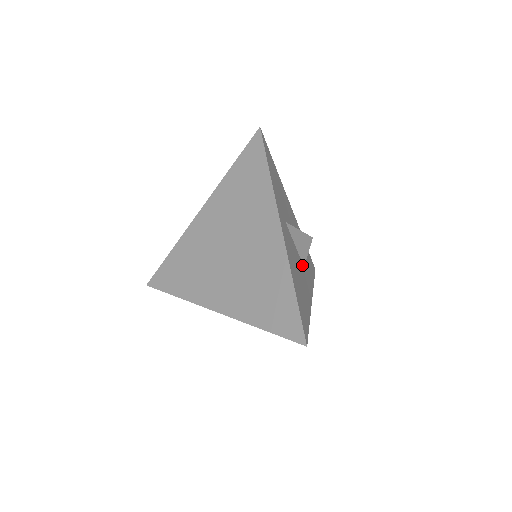
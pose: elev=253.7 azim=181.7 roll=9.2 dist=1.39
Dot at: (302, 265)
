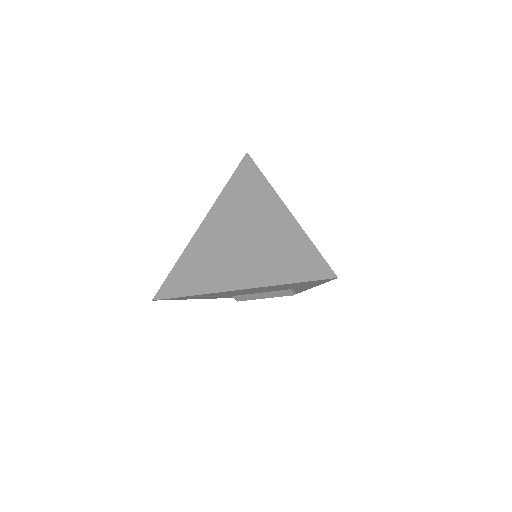
Dot at: occluded
